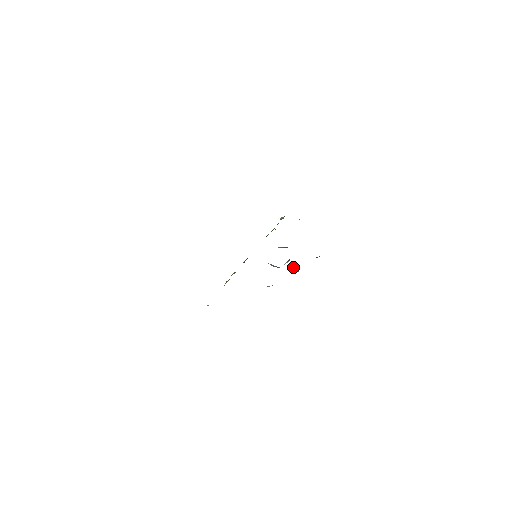
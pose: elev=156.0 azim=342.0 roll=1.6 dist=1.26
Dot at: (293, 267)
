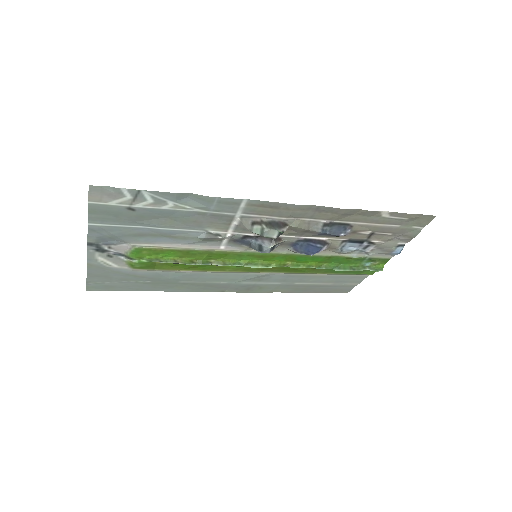
Dot at: (256, 234)
